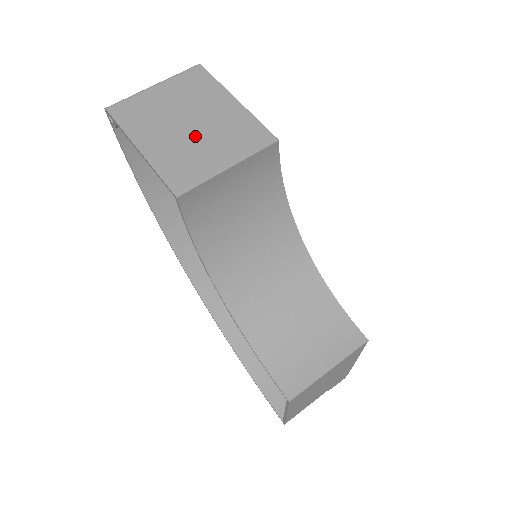
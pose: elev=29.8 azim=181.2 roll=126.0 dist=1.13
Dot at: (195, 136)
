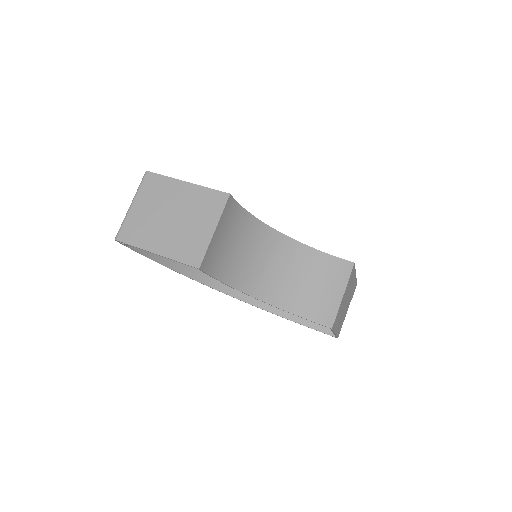
Dot at: (181, 223)
